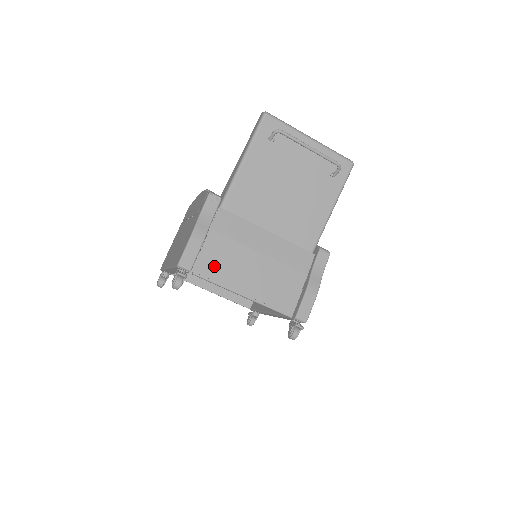
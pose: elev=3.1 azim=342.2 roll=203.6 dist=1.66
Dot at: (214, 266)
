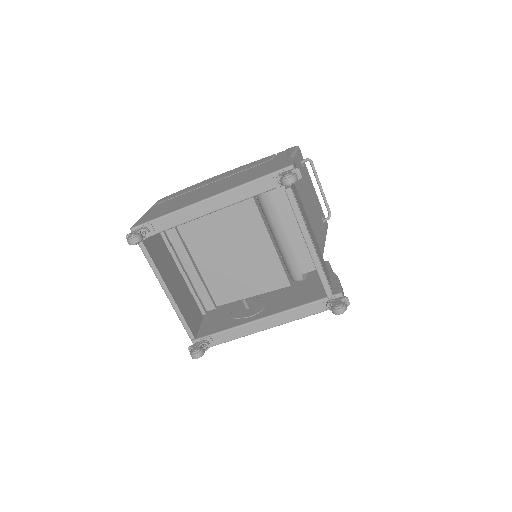
Dot at: (297, 199)
